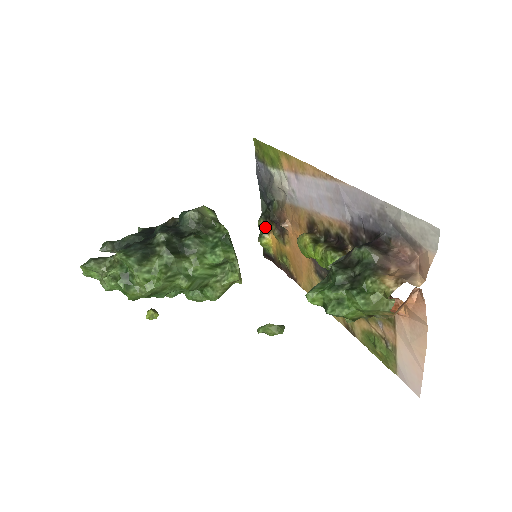
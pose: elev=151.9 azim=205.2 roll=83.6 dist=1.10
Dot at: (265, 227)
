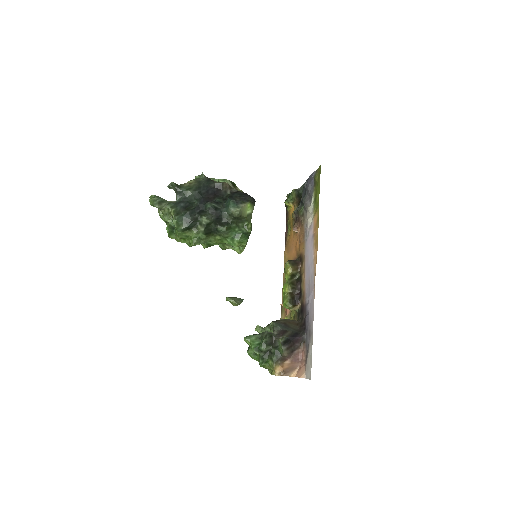
Dot at: (294, 199)
